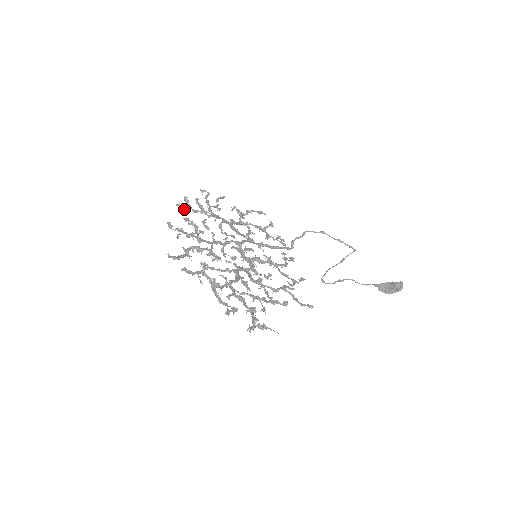
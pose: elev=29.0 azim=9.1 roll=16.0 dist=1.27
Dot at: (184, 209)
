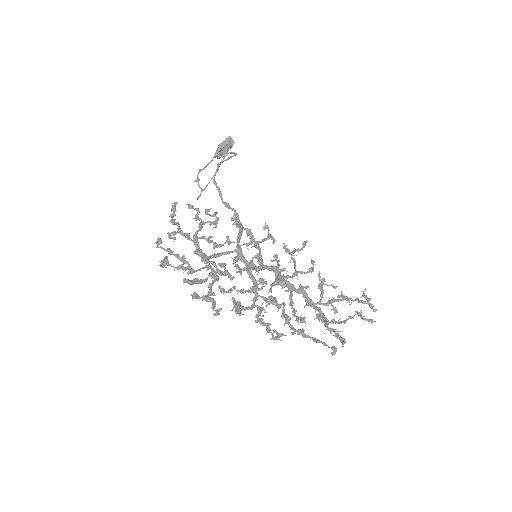
Dot at: occluded
